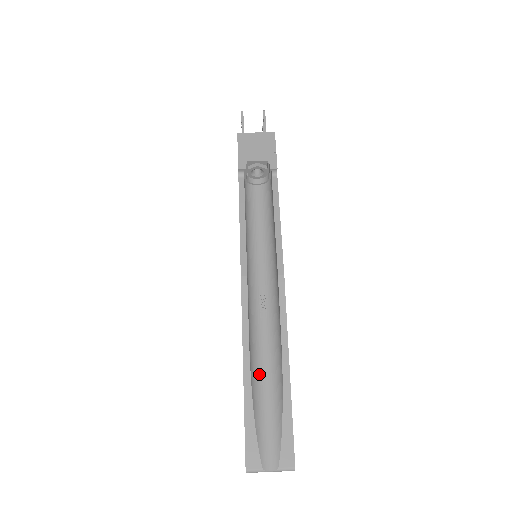
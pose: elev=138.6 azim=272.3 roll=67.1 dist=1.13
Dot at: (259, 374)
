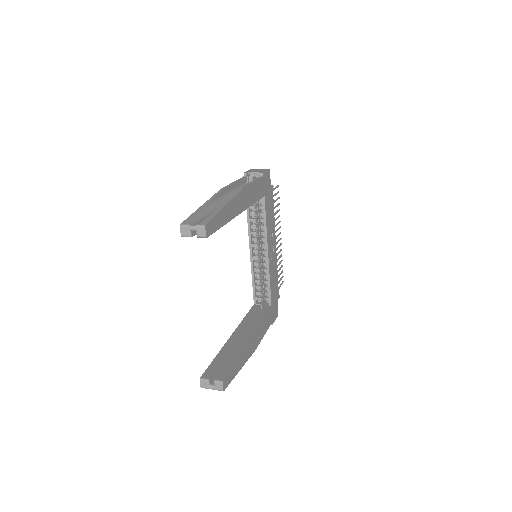
Dot at: (210, 211)
